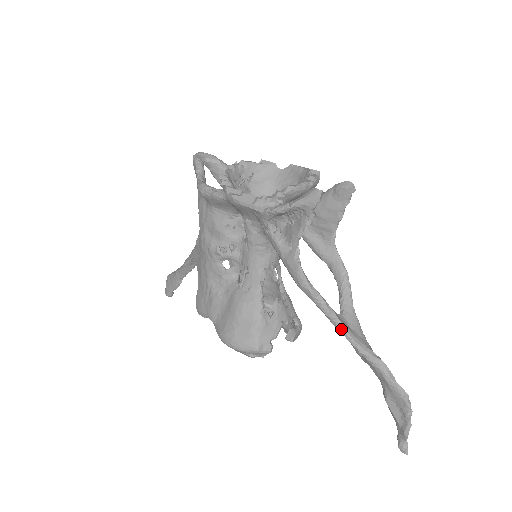
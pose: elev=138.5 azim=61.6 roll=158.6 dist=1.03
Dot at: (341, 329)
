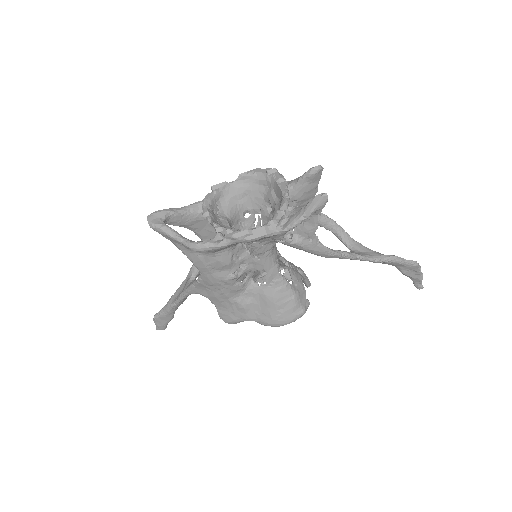
Dot at: (363, 259)
